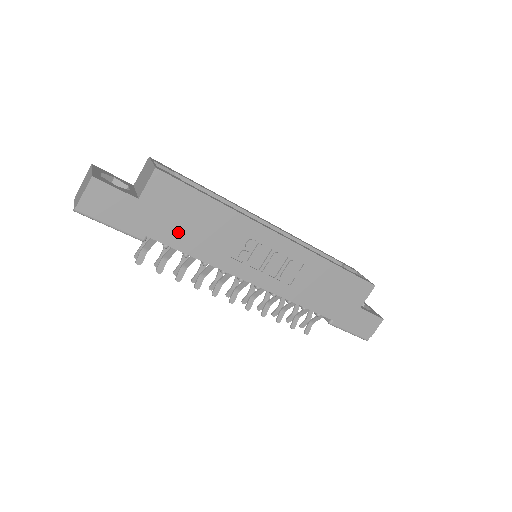
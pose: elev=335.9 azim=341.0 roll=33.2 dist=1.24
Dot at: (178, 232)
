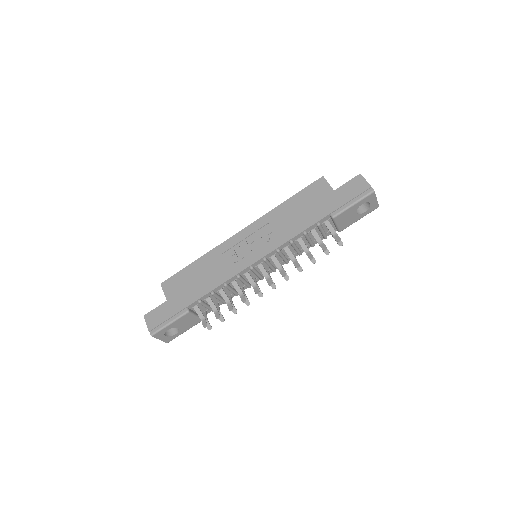
Dot at: (196, 290)
